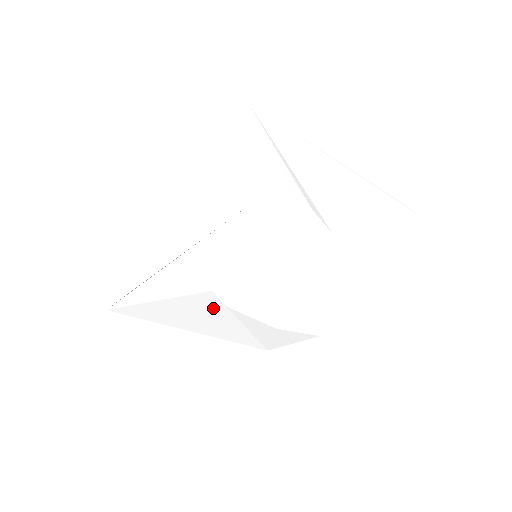
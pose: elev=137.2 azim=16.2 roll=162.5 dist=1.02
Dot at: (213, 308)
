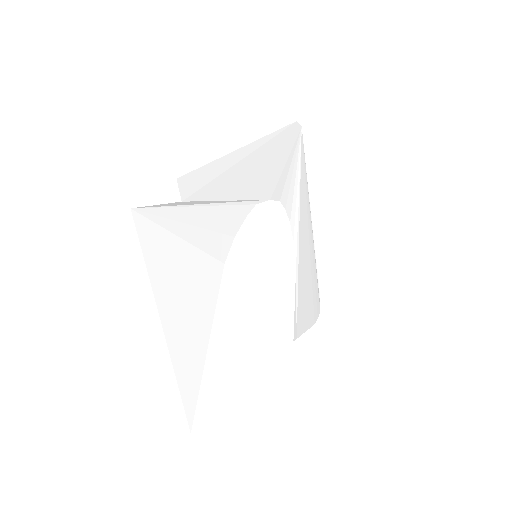
Dot at: (206, 296)
